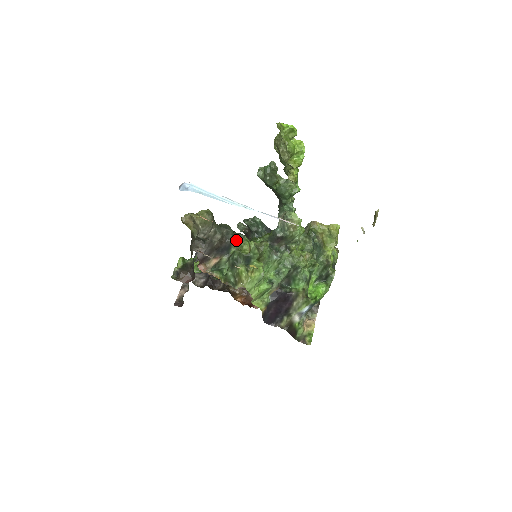
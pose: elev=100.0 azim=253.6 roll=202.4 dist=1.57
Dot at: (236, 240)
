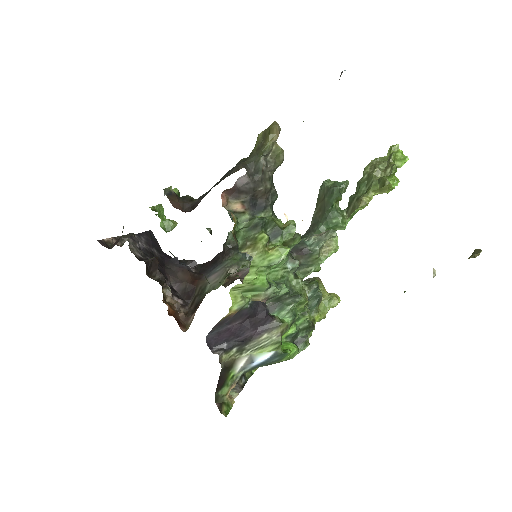
Dot at: (272, 210)
